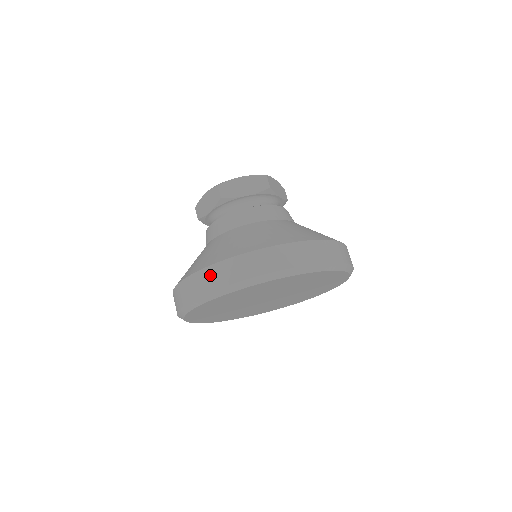
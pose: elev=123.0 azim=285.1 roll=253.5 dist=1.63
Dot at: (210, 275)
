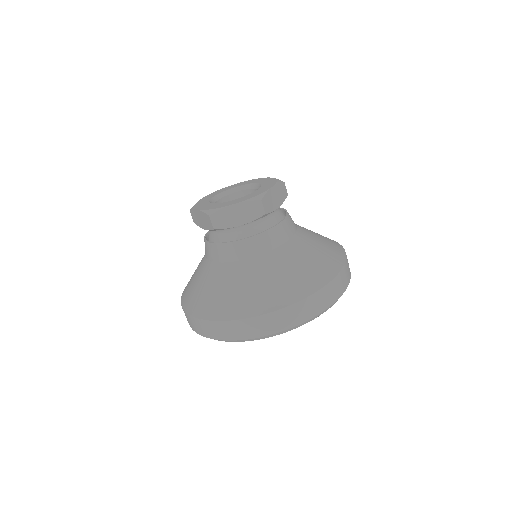
Dot at: (306, 307)
